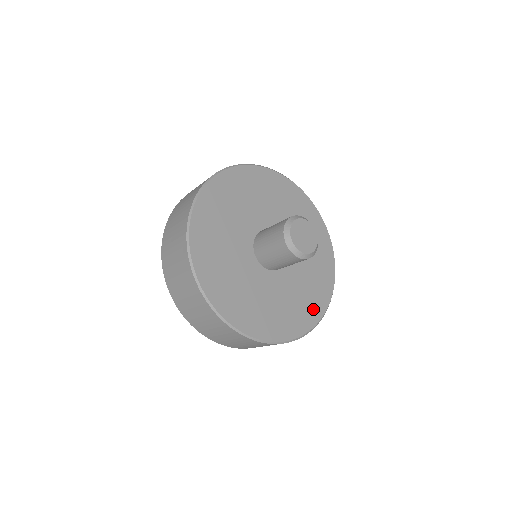
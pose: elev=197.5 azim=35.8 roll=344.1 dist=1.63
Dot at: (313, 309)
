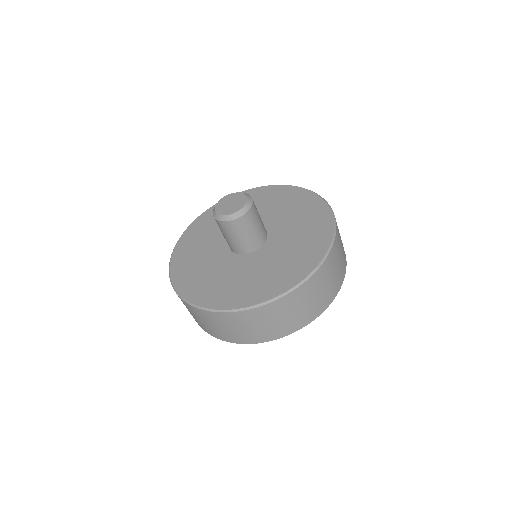
Dot at: (308, 258)
